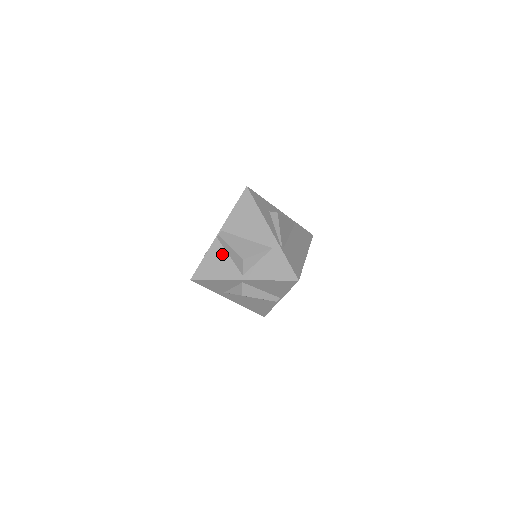
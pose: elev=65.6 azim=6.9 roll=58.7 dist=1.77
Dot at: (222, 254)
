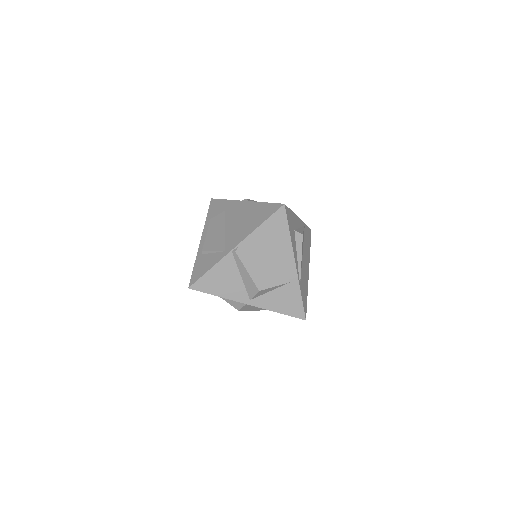
Dot at: (233, 272)
